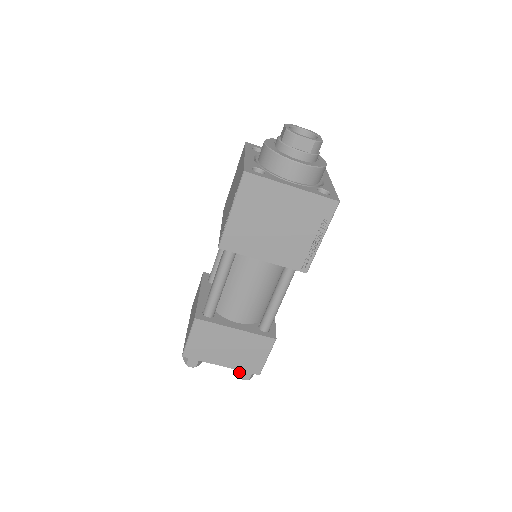
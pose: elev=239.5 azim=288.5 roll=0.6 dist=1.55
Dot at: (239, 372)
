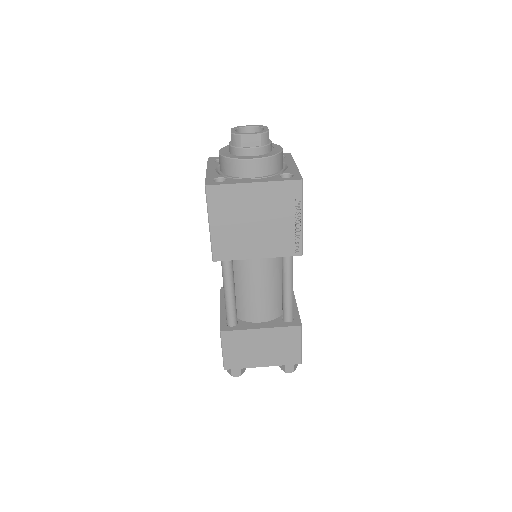
Dot at: (282, 367)
